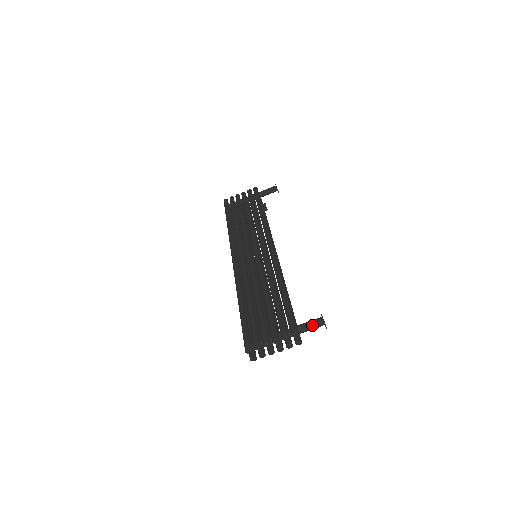
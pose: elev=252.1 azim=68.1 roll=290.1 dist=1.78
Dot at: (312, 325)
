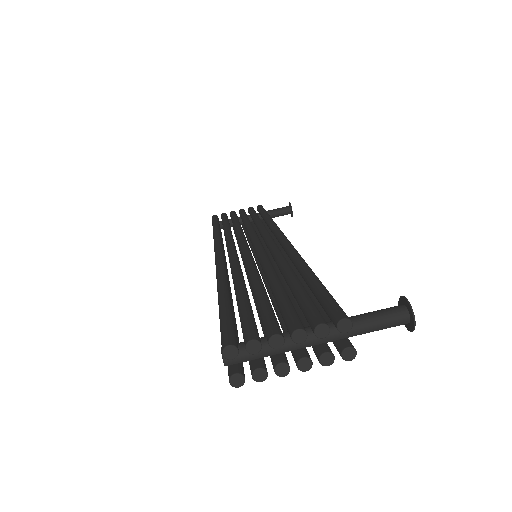
Dot at: (382, 316)
